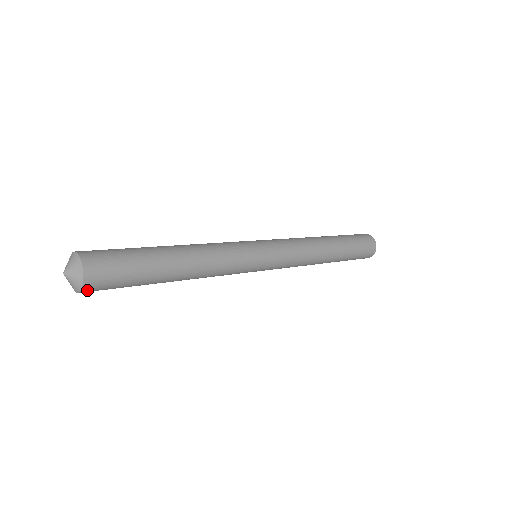
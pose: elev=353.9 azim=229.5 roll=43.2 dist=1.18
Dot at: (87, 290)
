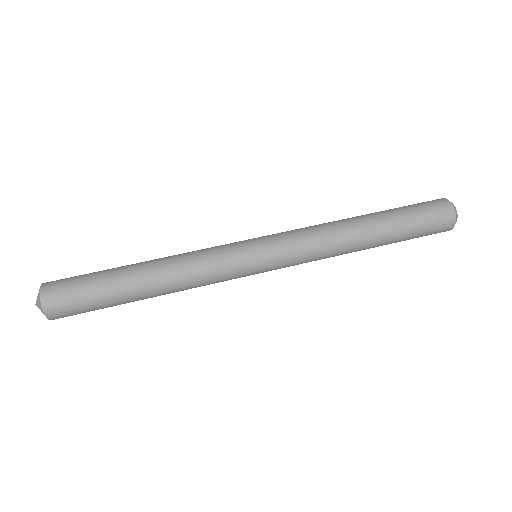
Dot at: (55, 318)
